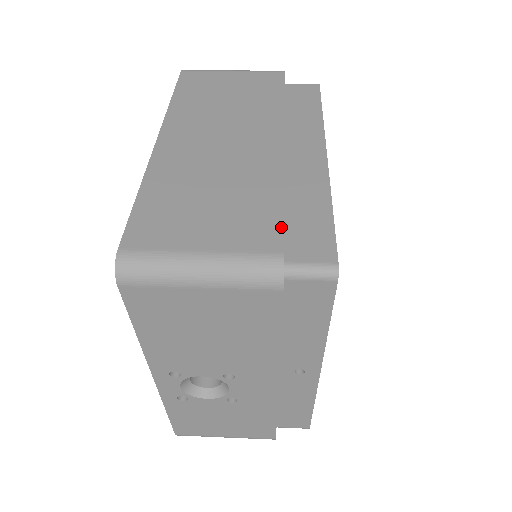
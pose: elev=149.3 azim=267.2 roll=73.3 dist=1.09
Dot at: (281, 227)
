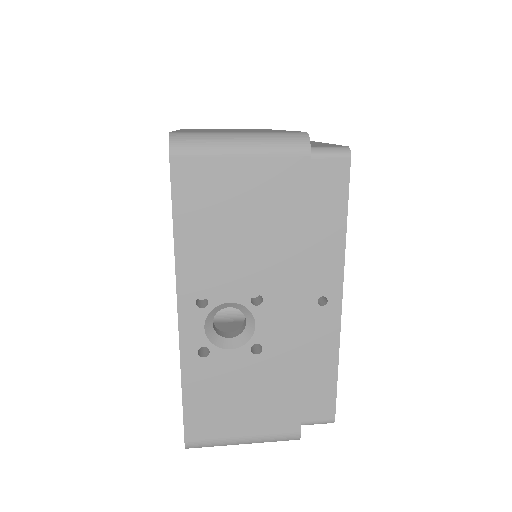
Dot at: (298, 131)
